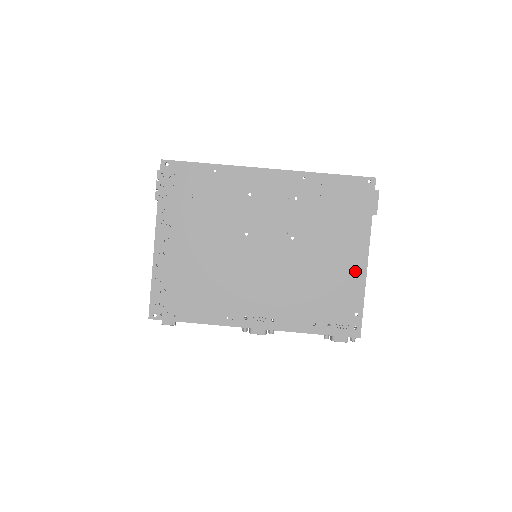
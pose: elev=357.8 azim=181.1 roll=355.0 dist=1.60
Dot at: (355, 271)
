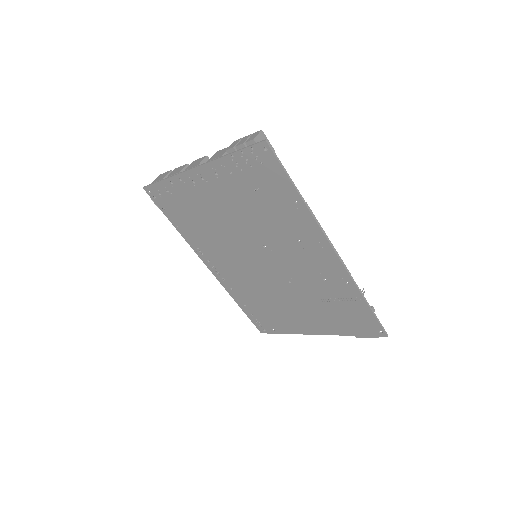
Dot at: (301, 327)
